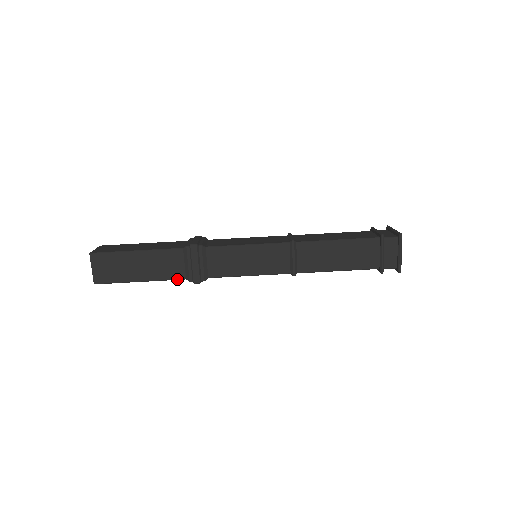
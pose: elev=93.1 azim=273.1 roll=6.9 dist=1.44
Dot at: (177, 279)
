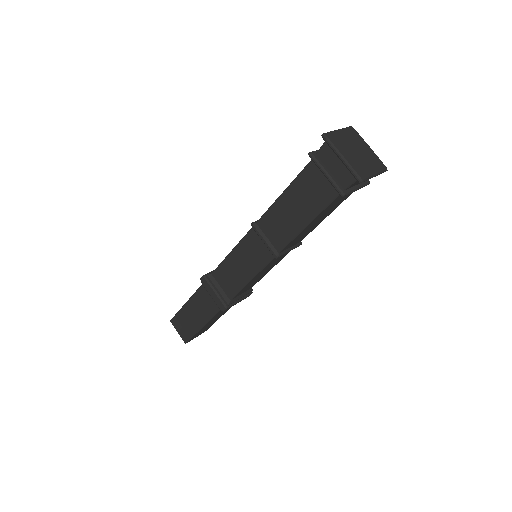
Dot at: occluded
